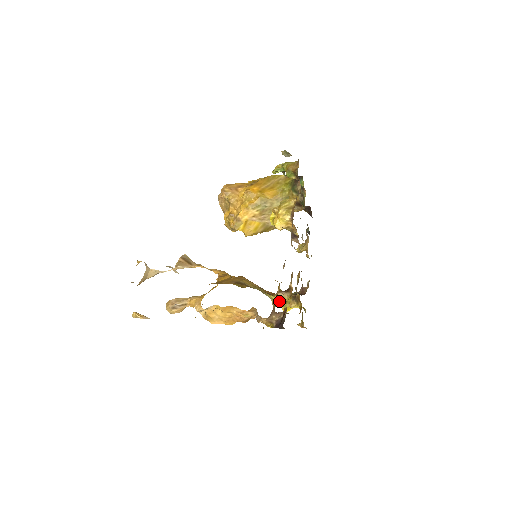
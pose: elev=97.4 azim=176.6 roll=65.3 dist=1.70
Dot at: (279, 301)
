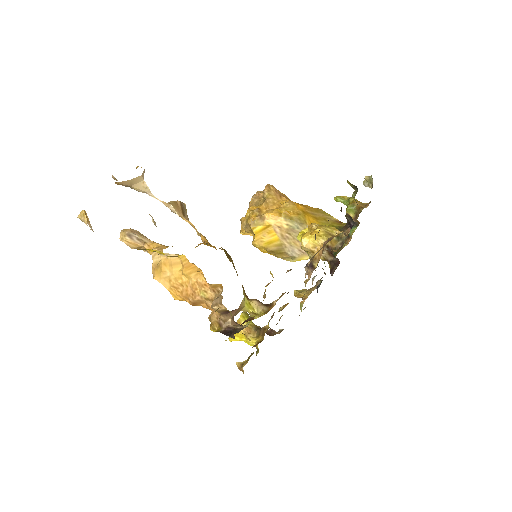
Dot at: (249, 308)
